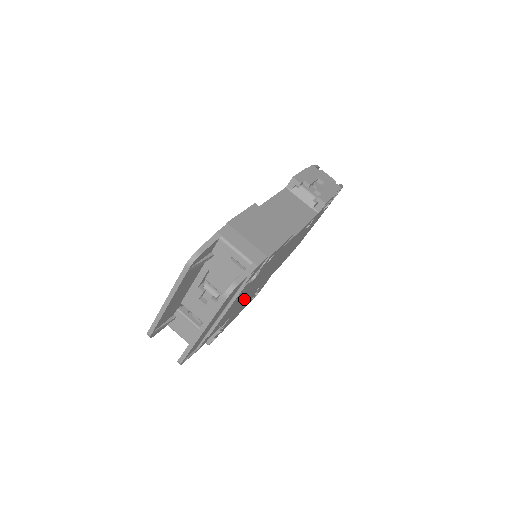
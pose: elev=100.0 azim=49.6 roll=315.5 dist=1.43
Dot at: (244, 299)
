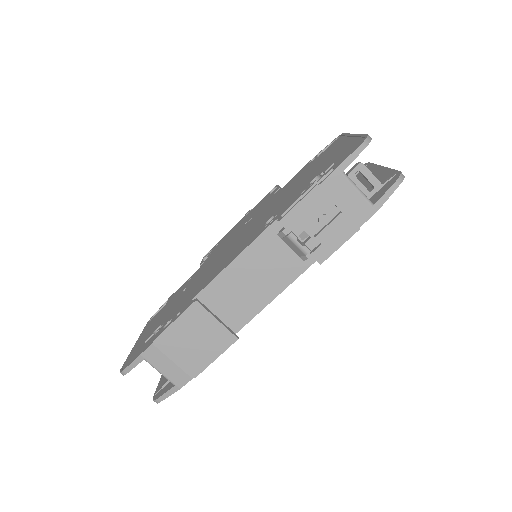
Dot at: occluded
